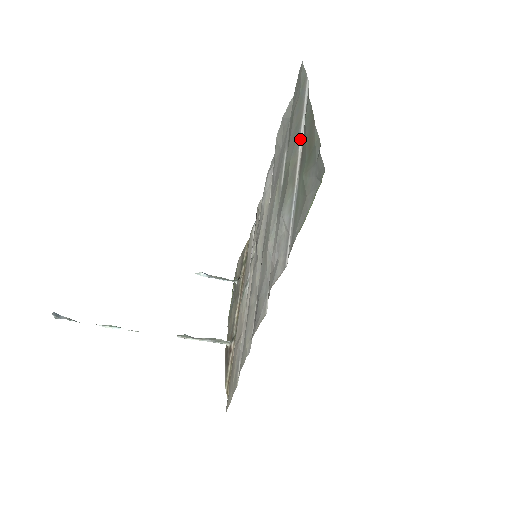
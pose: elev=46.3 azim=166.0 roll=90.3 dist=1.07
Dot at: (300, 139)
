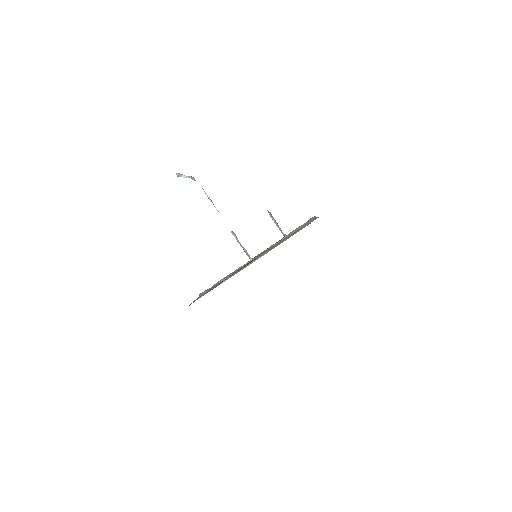
Dot at: occluded
